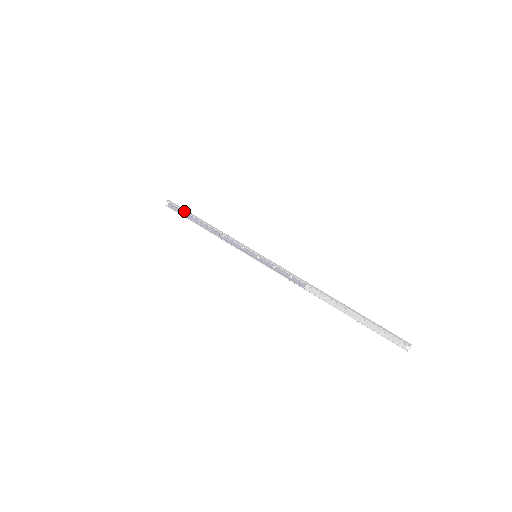
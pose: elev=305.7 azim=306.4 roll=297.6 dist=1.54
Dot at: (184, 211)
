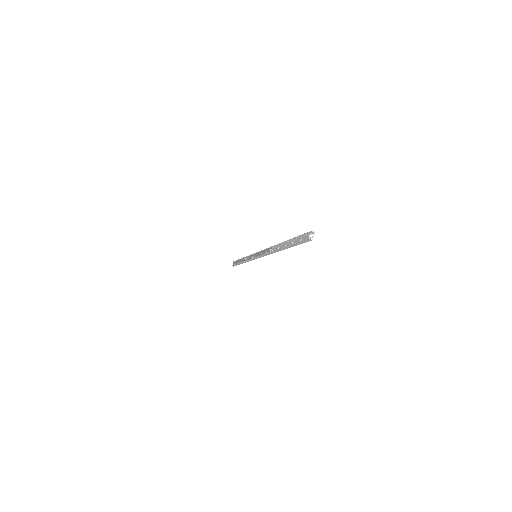
Dot at: (237, 260)
